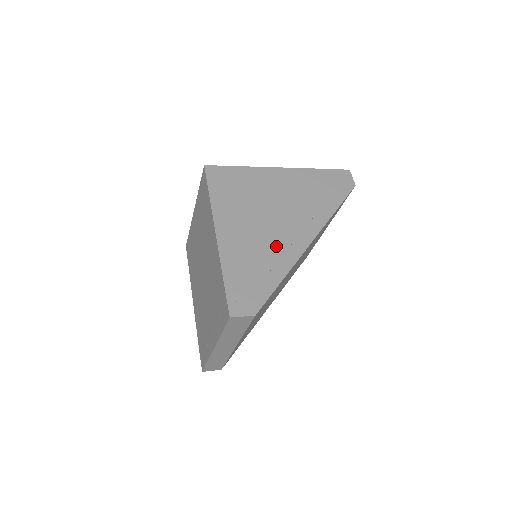
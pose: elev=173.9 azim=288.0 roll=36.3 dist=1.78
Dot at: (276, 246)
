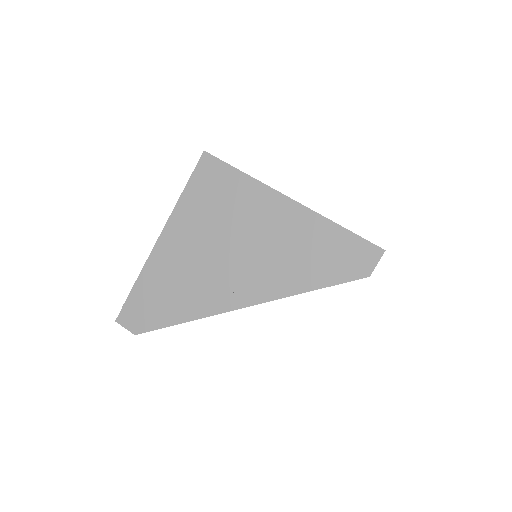
Dot at: (203, 287)
